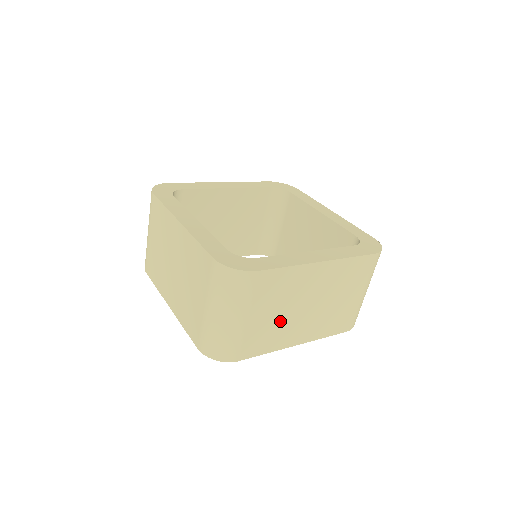
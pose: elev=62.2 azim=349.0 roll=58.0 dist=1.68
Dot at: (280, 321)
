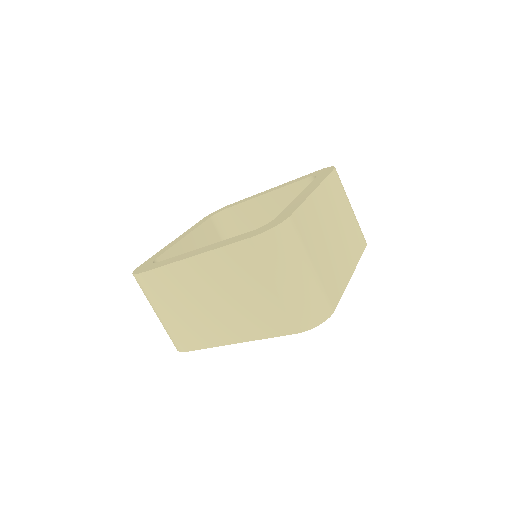
Dot at: (196, 317)
